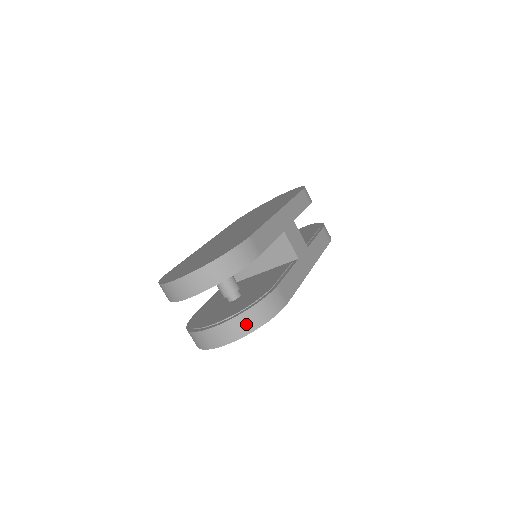
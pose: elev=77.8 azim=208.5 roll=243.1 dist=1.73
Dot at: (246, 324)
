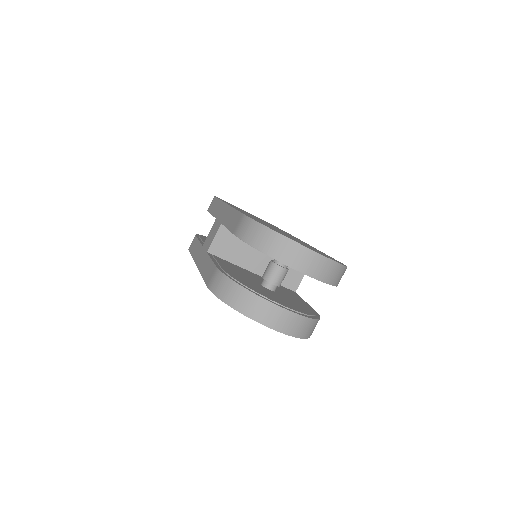
Dot at: (308, 329)
